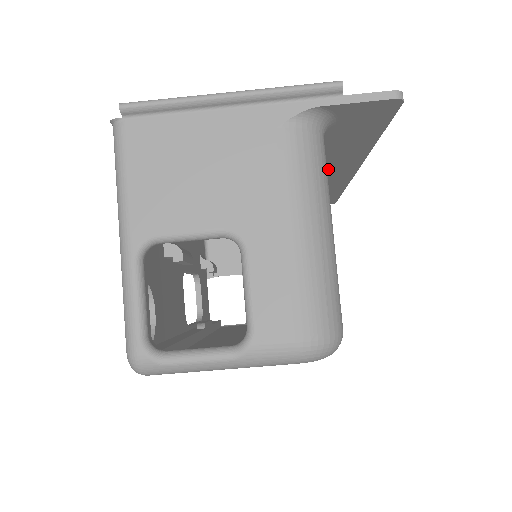
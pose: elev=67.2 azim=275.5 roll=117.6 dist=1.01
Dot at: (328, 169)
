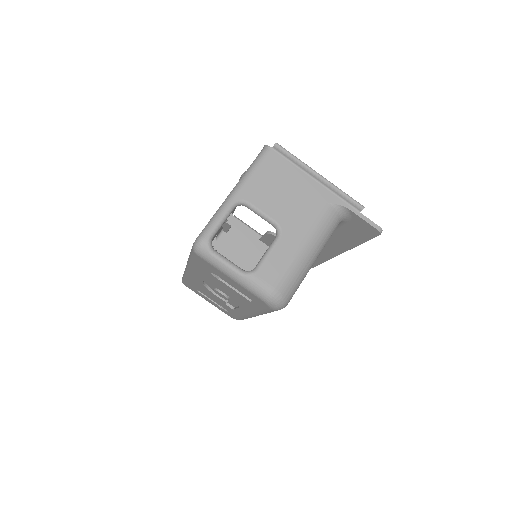
Dot at: occluded
